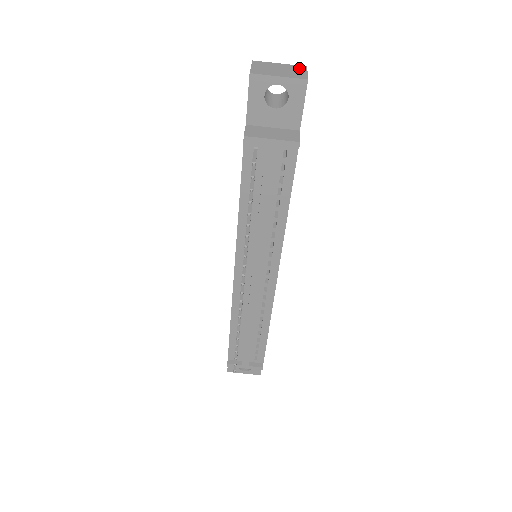
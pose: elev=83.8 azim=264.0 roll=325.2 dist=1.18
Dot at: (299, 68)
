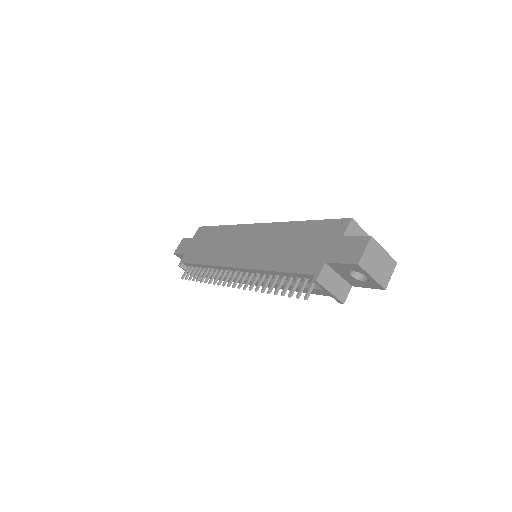
Dot at: (391, 265)
